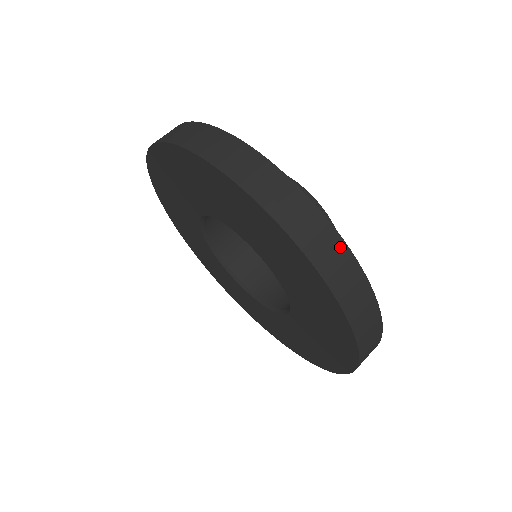
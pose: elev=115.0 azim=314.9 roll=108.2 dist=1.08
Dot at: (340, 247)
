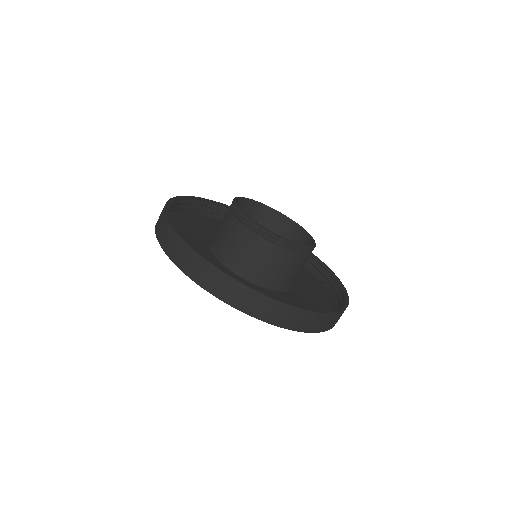
Dot at: occluded
